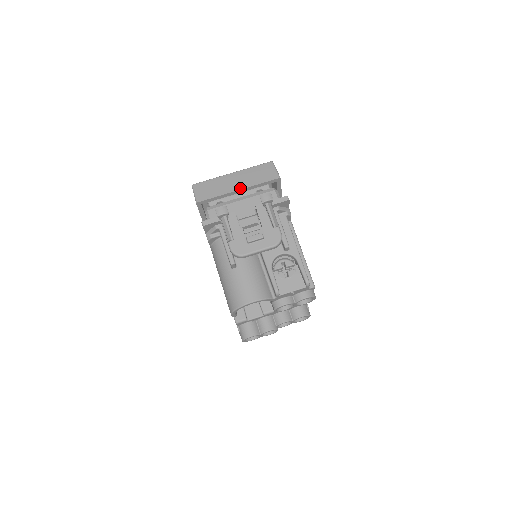
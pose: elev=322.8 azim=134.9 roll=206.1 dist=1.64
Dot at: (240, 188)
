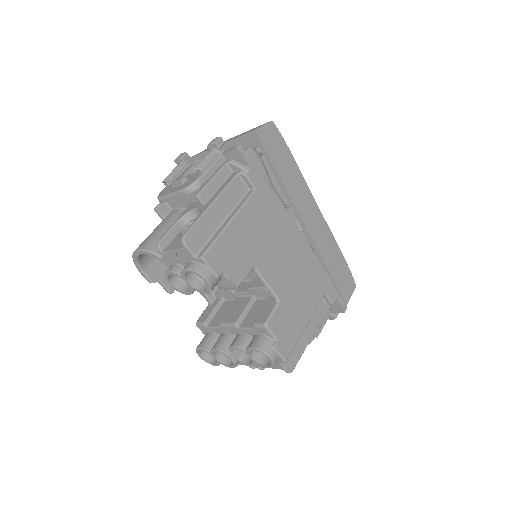
Dot at: occluded
